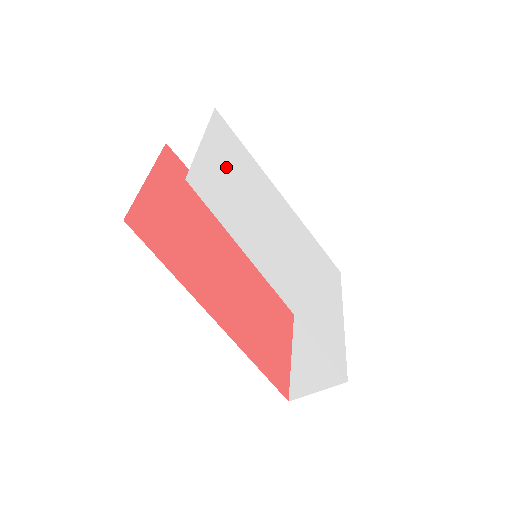
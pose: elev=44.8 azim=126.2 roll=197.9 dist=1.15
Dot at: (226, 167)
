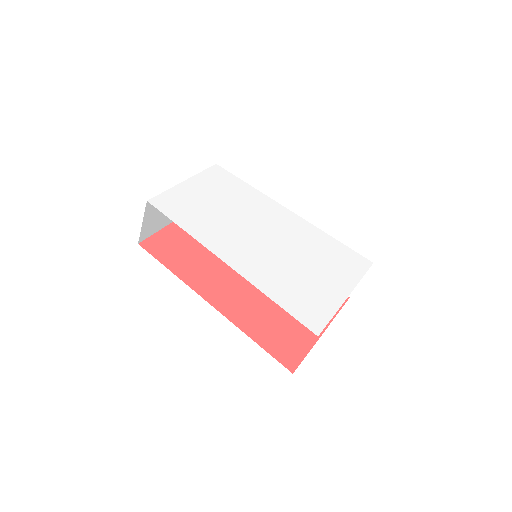
Dot at: (206, 194)
